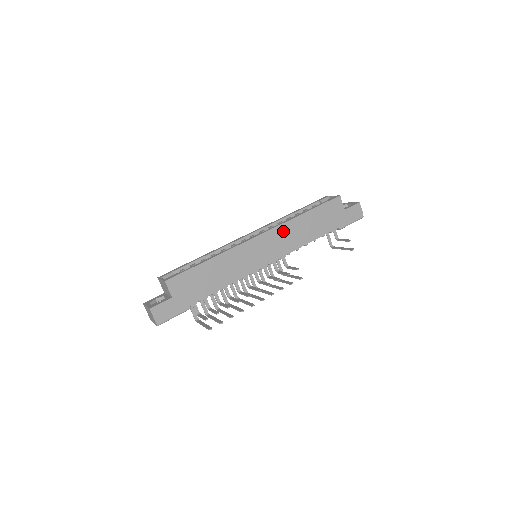
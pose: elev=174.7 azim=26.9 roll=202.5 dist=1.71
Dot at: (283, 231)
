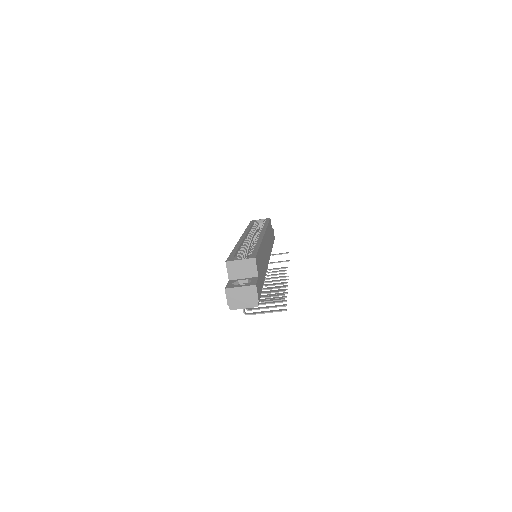
Dot at: (267, 236)
